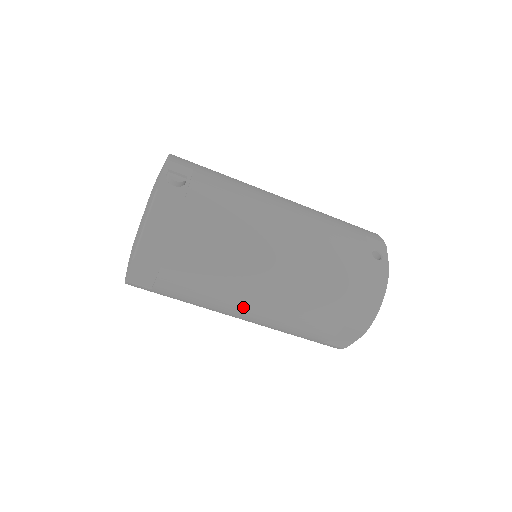
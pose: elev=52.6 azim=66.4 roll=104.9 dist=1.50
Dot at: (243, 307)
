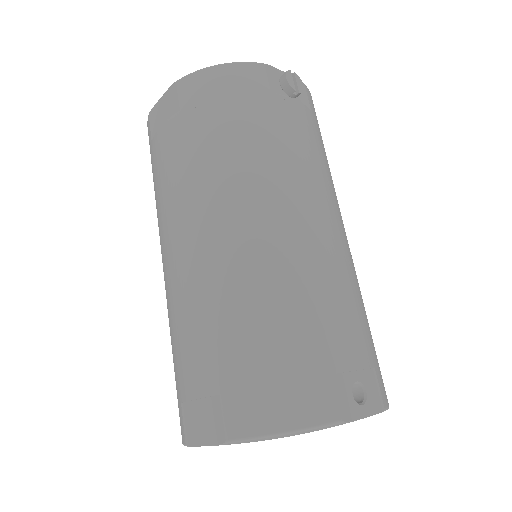
Dot at: (178, 237)
